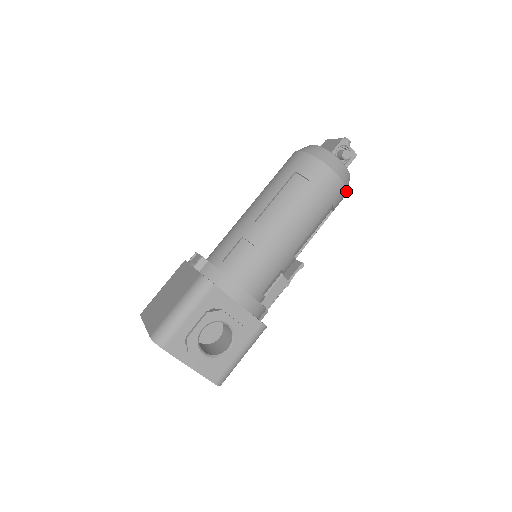
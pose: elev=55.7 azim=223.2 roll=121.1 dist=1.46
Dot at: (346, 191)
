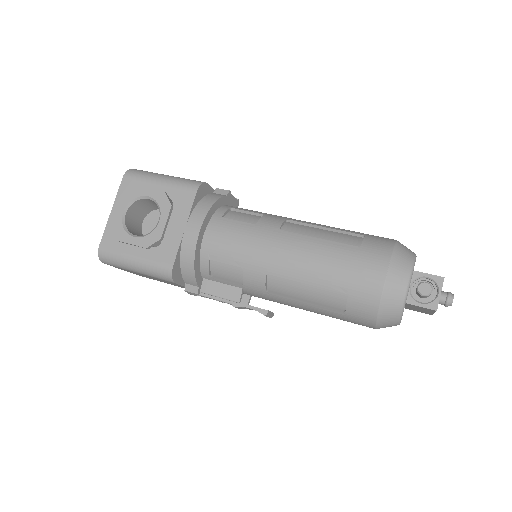
Dot at: (377, 310)
